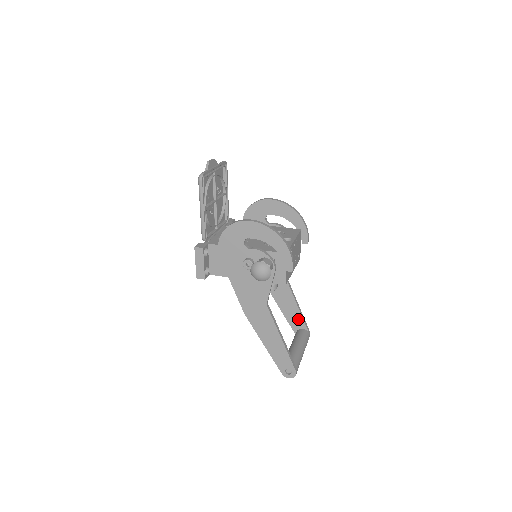
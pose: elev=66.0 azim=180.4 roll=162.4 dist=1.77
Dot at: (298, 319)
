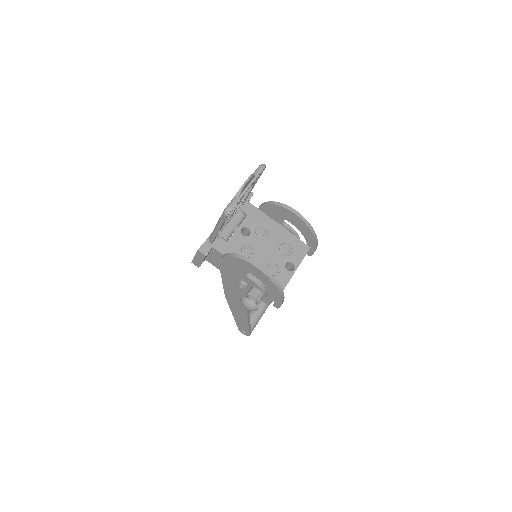
Dot at: occluded
